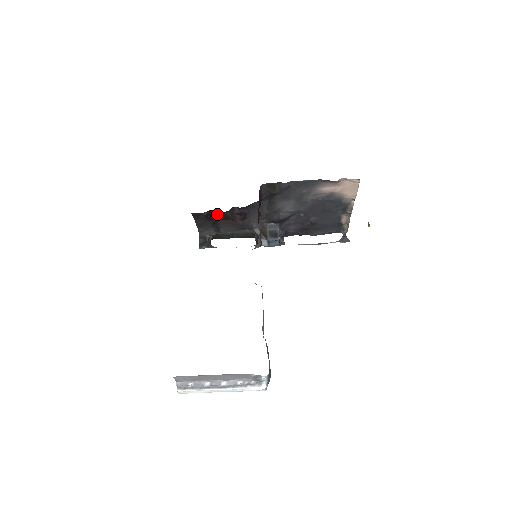
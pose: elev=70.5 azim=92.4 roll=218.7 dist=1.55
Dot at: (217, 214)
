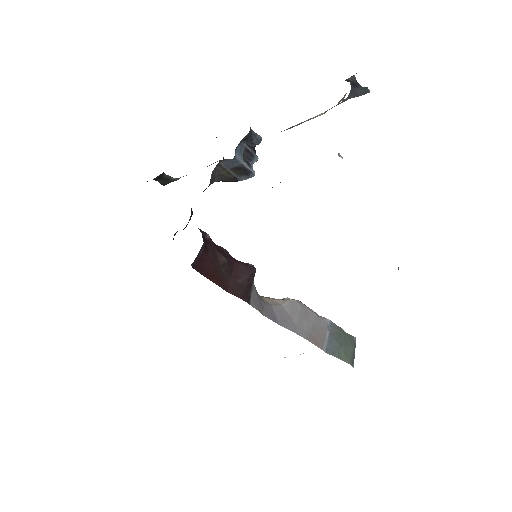
Dot at: occluded
